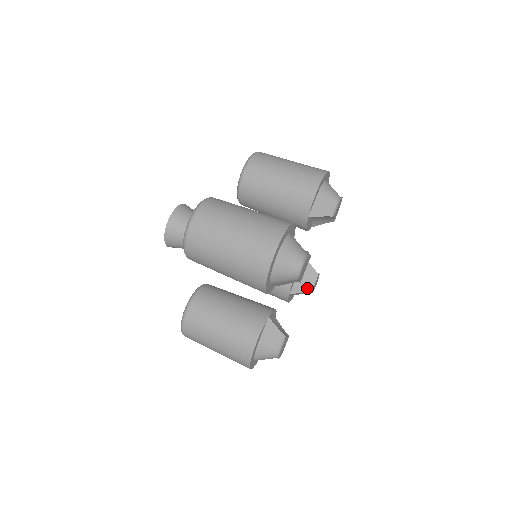
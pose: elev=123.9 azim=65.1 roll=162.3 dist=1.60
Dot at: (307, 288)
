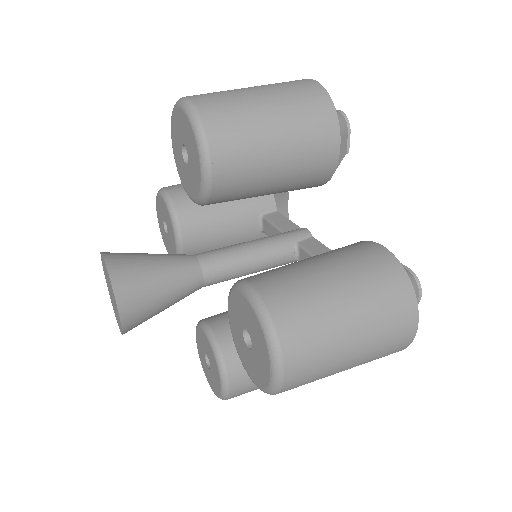
Dot at: occluded
